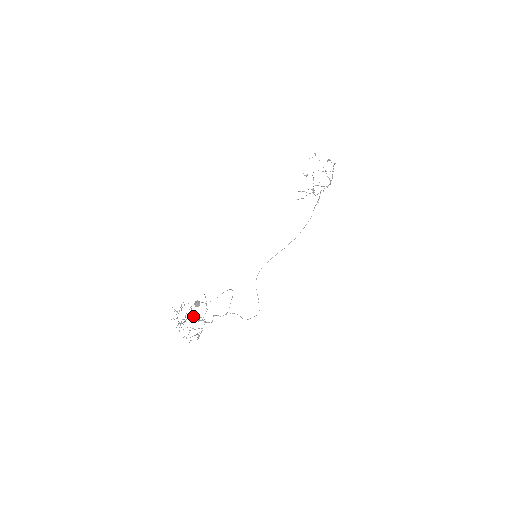
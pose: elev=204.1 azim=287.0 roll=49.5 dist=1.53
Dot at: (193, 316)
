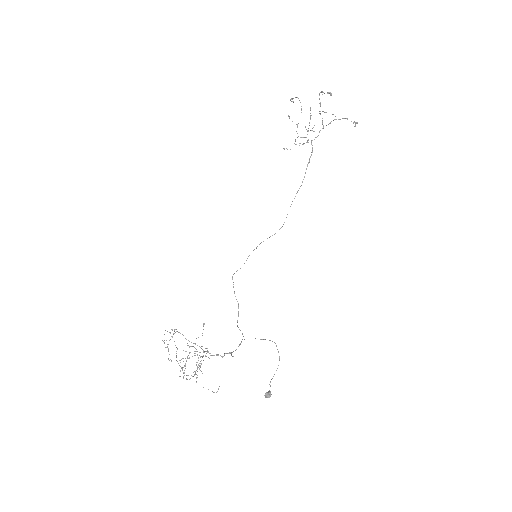
Dot at: (200, 357)
